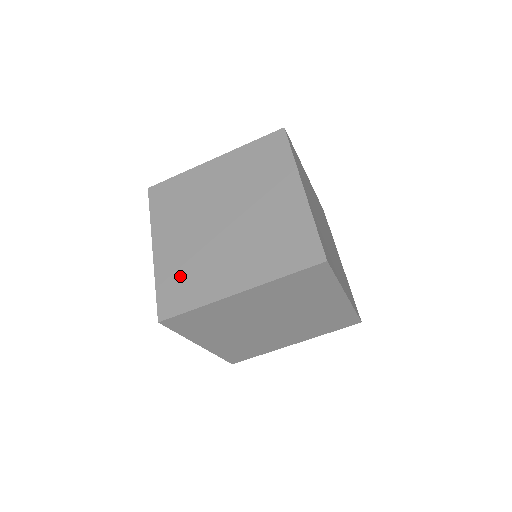
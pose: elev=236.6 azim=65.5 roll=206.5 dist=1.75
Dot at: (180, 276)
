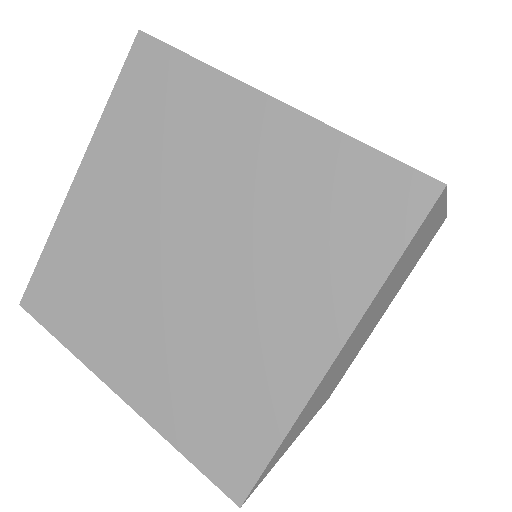
Dot at: occluded
